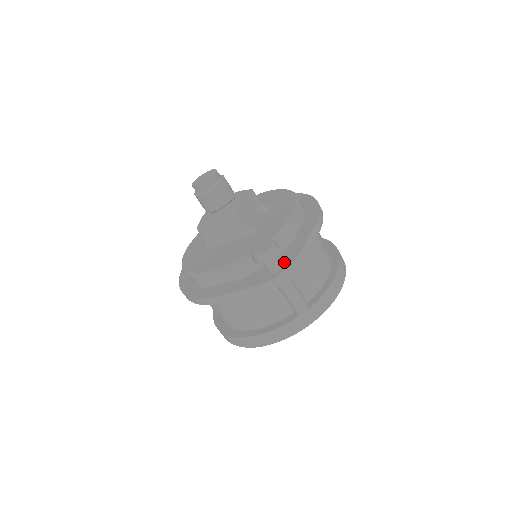
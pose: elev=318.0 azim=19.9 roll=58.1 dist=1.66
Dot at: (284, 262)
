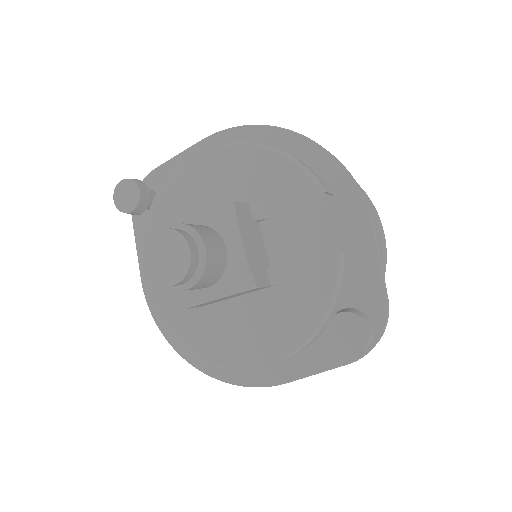
Dot at: (367, 315)
